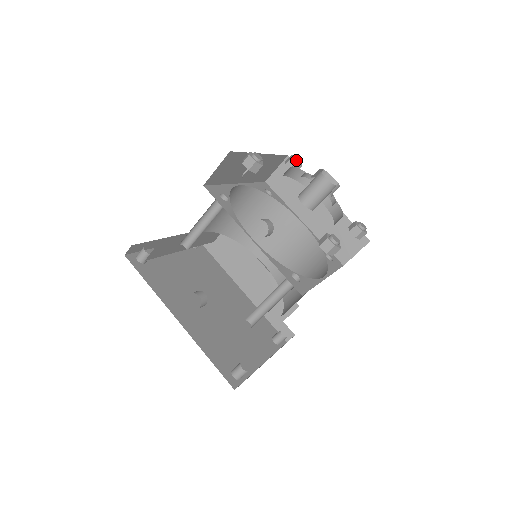
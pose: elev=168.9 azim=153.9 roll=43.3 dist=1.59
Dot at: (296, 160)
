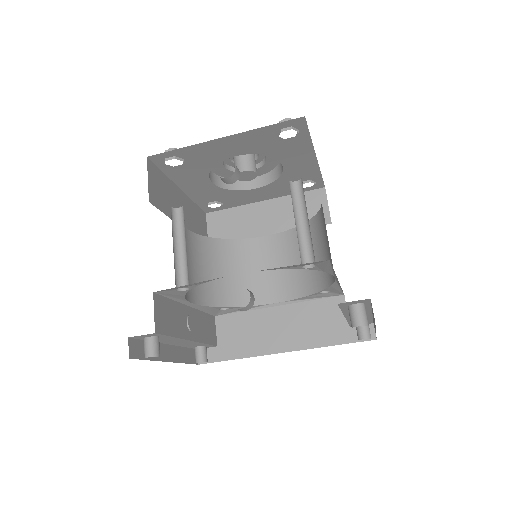
Dot at: occluded
